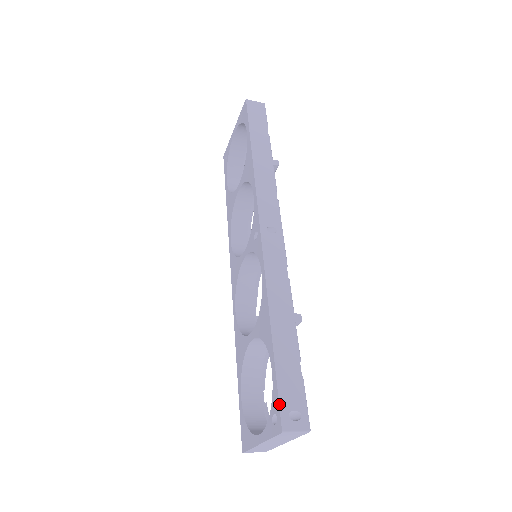
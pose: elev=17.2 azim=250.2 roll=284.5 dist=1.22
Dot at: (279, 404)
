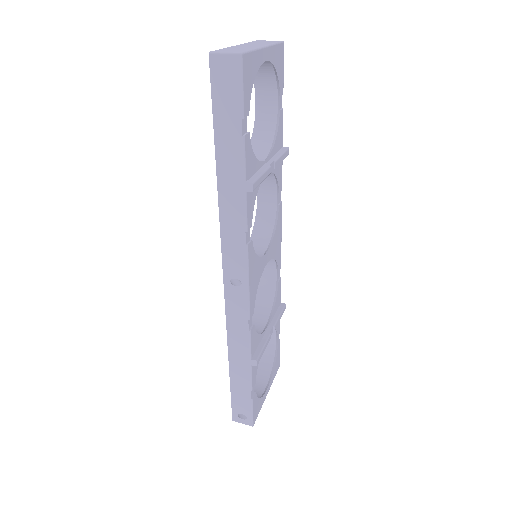
Dot at: occluded
